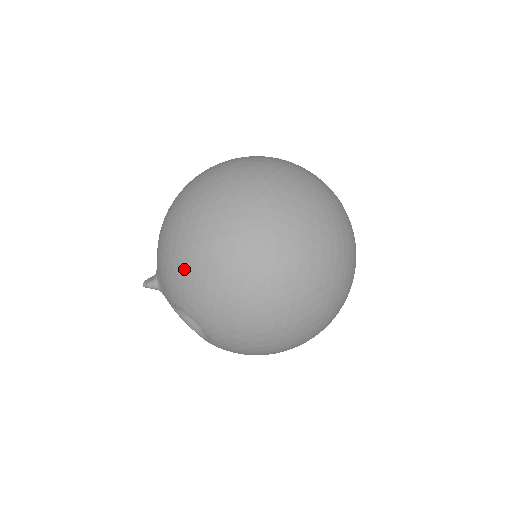
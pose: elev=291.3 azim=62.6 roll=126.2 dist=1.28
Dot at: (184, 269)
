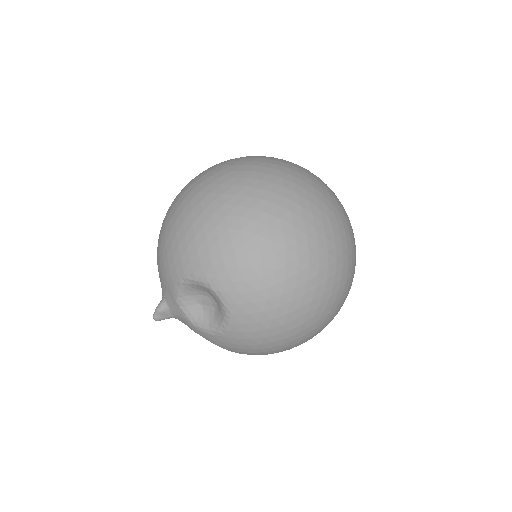
Dot at: (173, 232)
